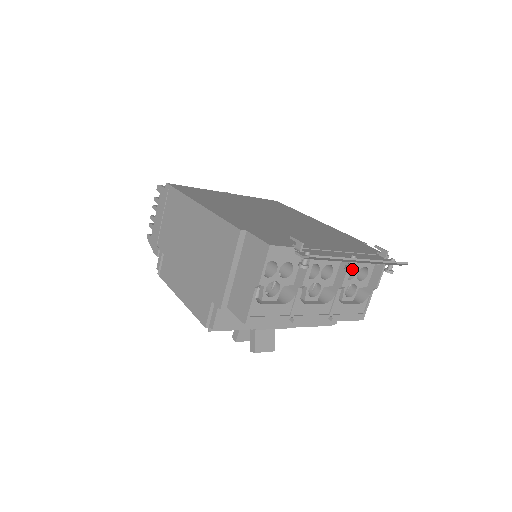
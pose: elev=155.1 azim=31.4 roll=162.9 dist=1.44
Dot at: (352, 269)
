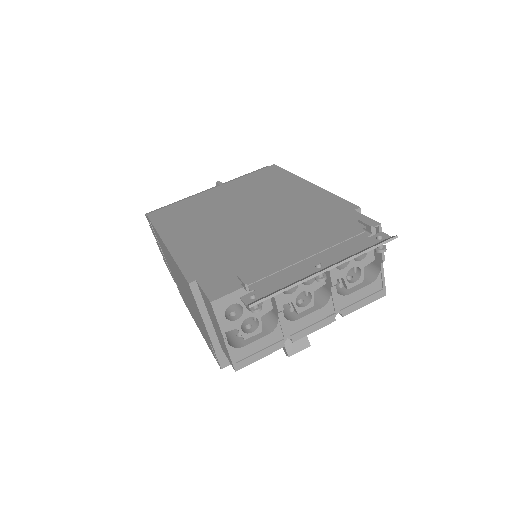
Dot at: (322, 279)
